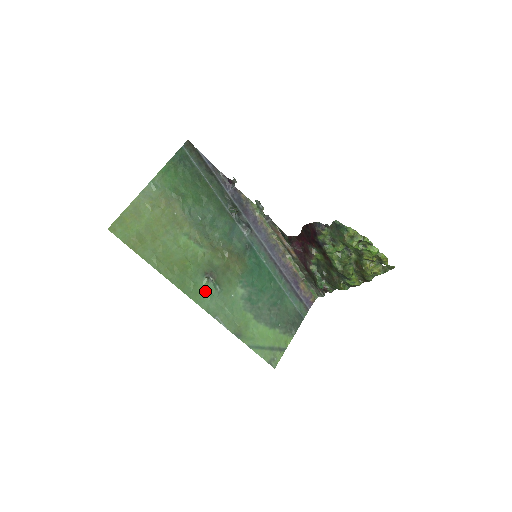
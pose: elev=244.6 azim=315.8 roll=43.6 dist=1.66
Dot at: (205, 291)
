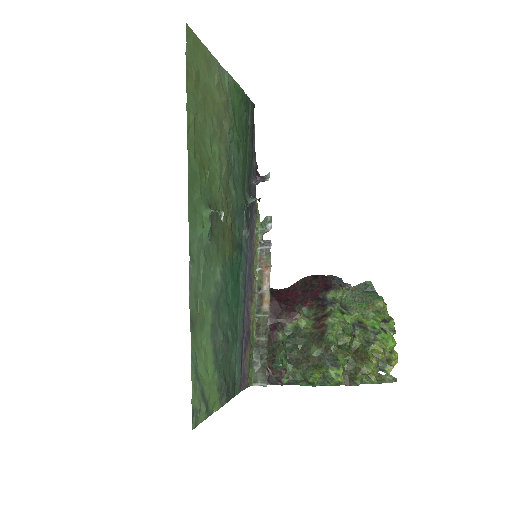
Dot at: (201, 221)
